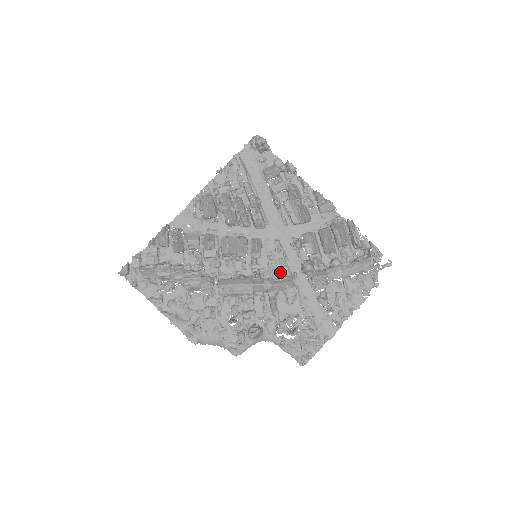
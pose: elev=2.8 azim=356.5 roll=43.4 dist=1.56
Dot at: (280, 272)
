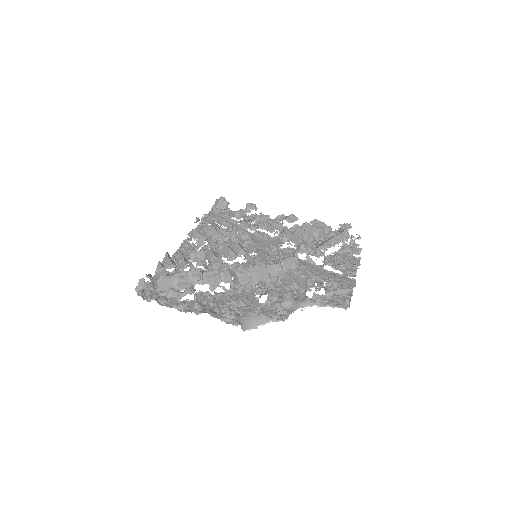
Dot at: occluded
